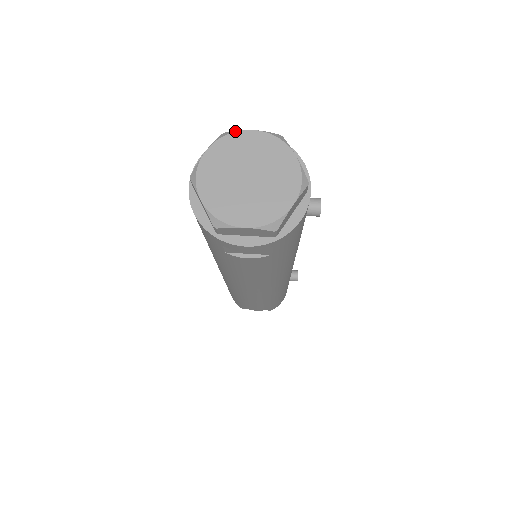
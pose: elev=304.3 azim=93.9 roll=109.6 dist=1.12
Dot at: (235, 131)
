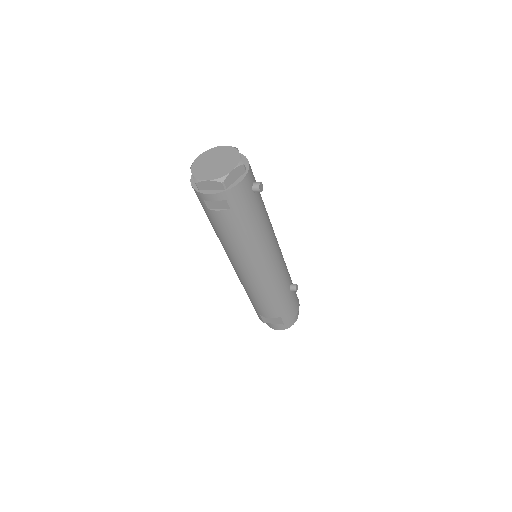
Dot at: (215, 147)
